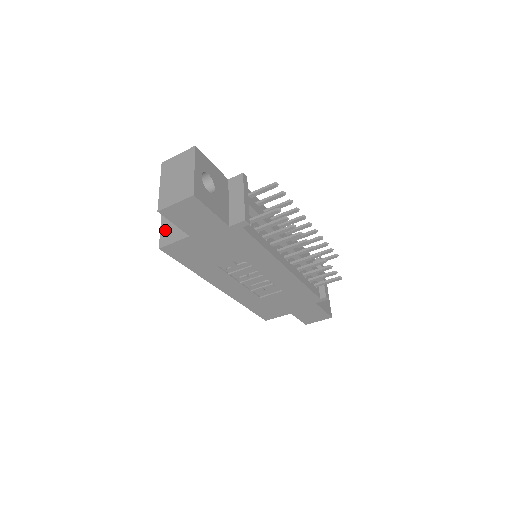
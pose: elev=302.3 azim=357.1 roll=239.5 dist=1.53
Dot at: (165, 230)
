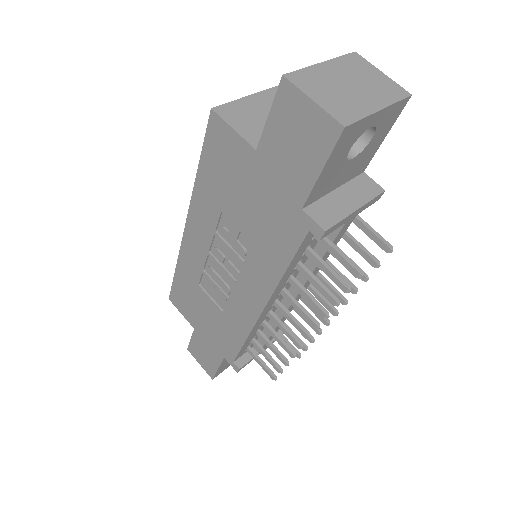
Dot at: (244, 106)
